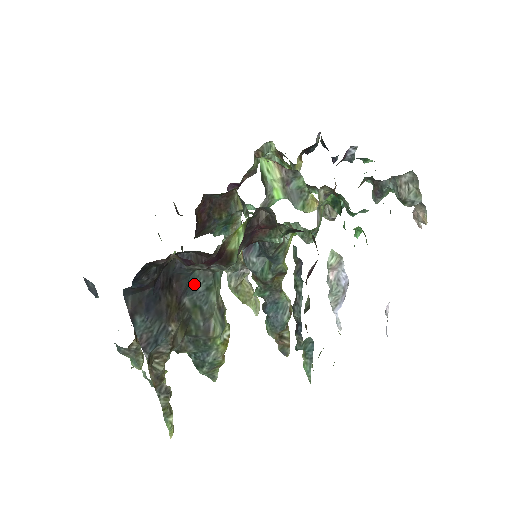
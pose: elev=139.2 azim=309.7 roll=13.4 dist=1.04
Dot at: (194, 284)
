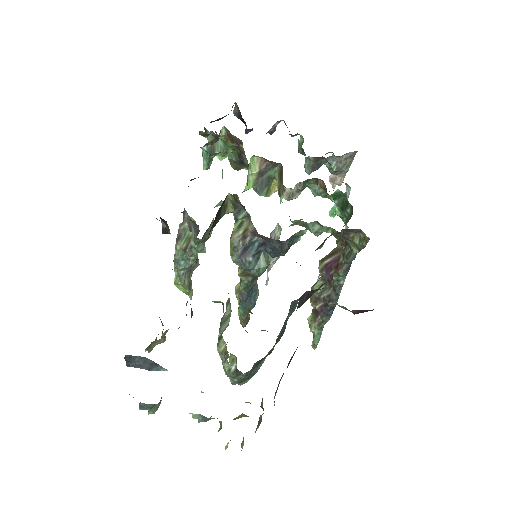
Dot at: (287, 316)
